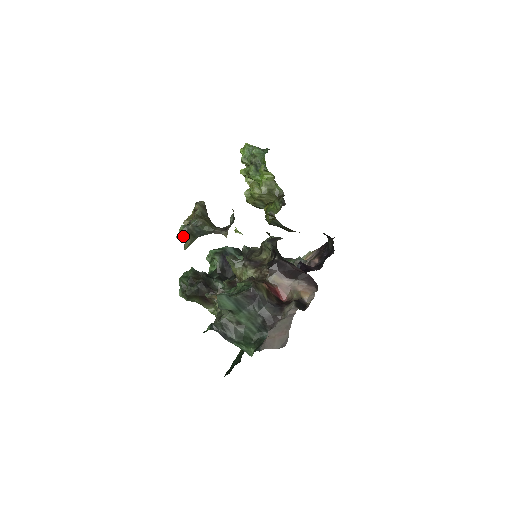
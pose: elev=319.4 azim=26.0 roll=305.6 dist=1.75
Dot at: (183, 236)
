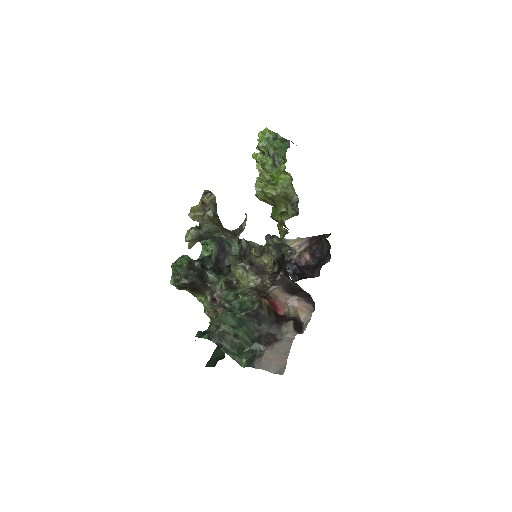
Dot at: (192, 240)
